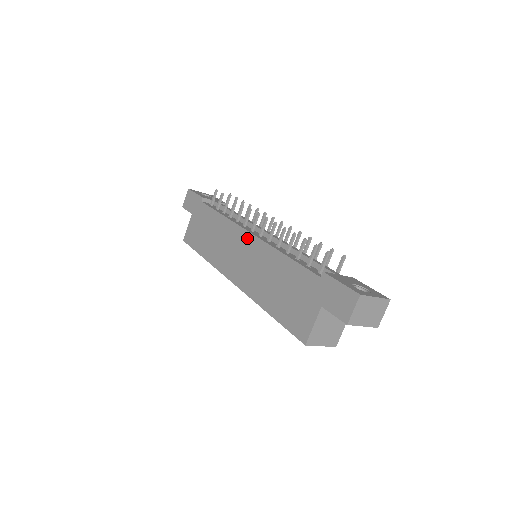
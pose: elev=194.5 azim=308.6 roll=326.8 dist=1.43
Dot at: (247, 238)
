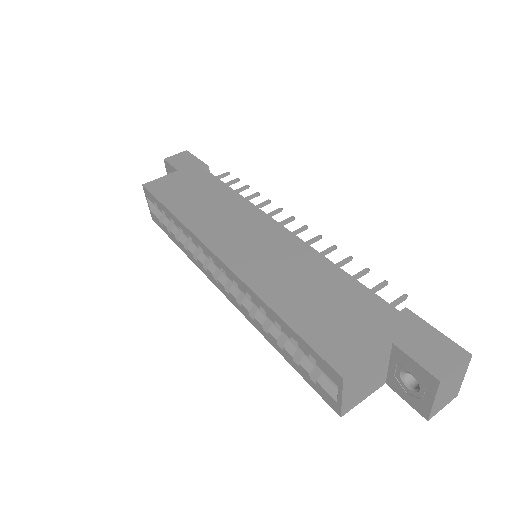
Dot at: (273, 227)
